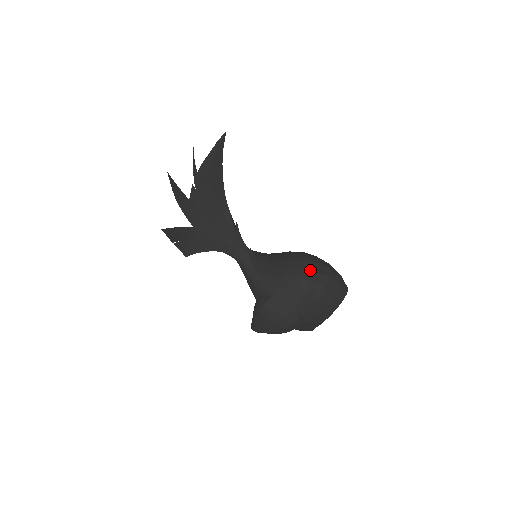
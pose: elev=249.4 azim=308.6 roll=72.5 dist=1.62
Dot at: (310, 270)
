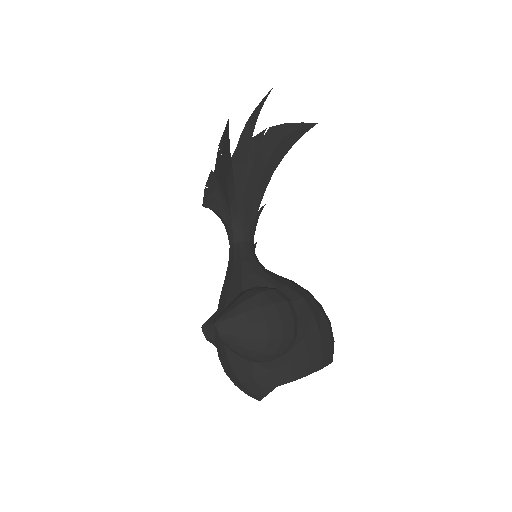
Dot at: occluded
